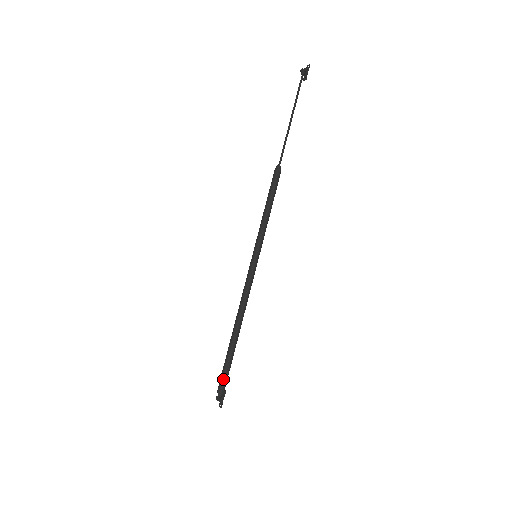
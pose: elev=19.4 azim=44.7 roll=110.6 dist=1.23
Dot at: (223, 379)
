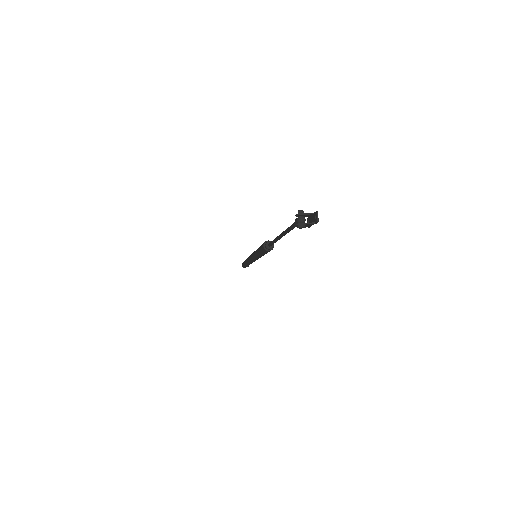
Dot at: (243, 266)
